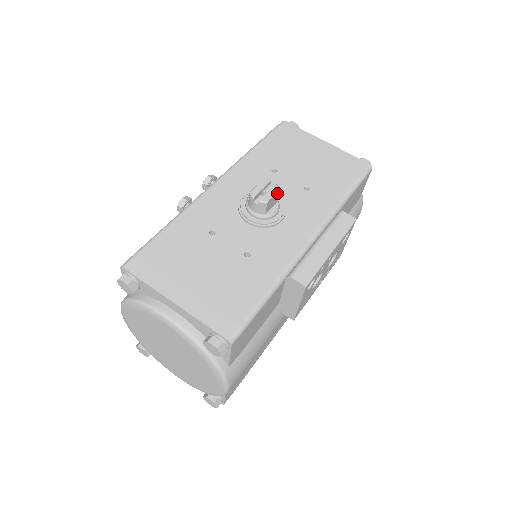
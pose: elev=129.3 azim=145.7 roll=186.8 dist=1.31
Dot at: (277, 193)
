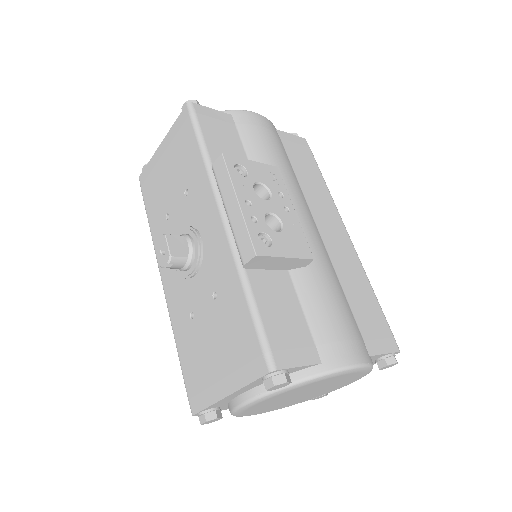
Dot at: (169, 239)
